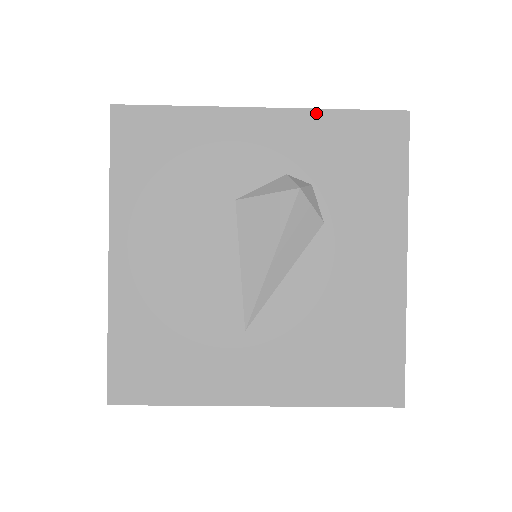
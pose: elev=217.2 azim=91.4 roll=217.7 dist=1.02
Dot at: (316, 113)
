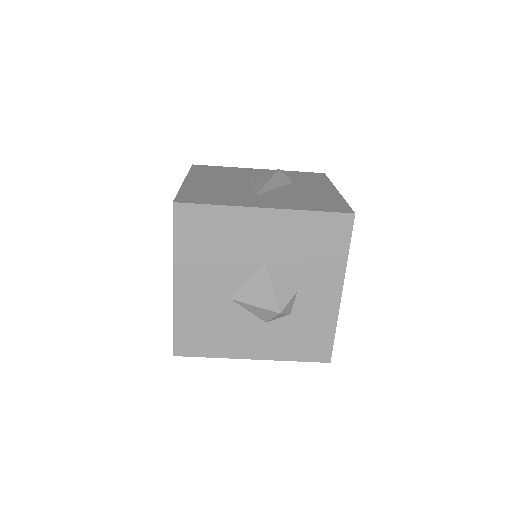
Dot at: (283, 171)
